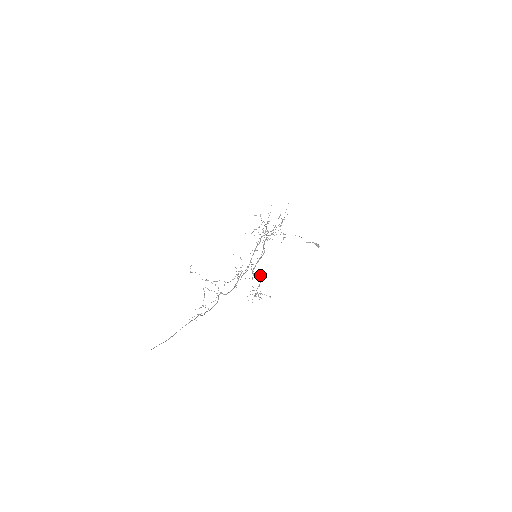
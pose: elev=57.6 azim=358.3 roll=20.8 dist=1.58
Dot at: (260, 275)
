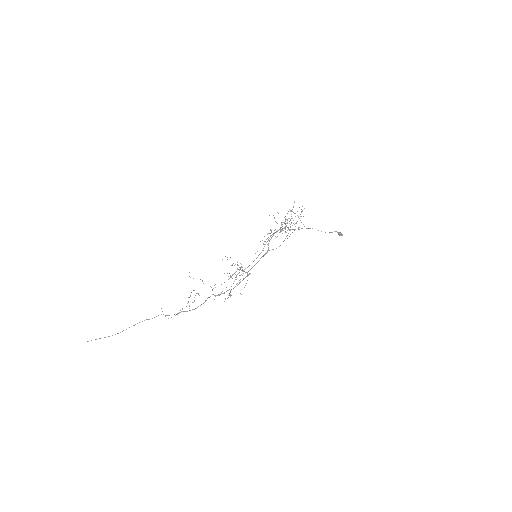
Dot at: occluded
